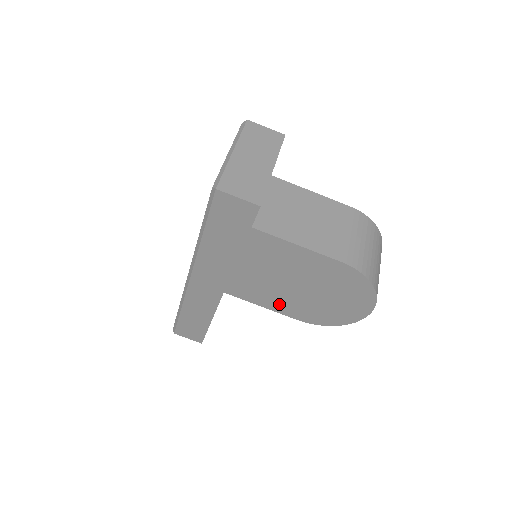
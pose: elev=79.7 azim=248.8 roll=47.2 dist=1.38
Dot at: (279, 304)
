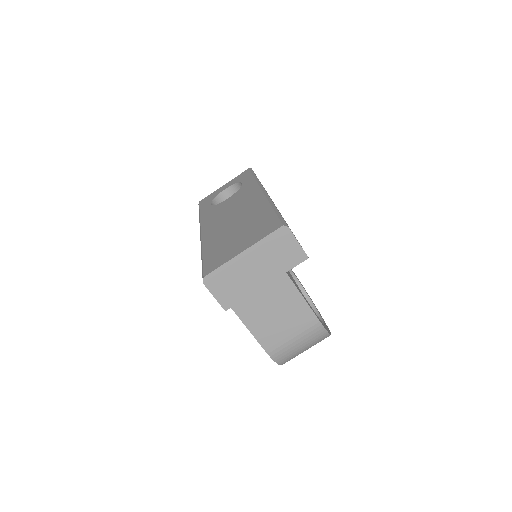
Dot at: occluded
